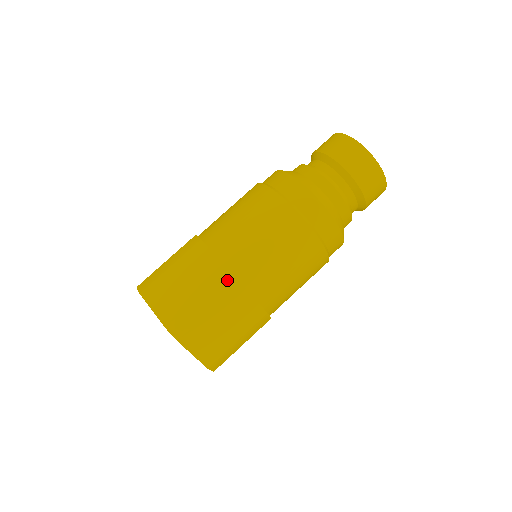
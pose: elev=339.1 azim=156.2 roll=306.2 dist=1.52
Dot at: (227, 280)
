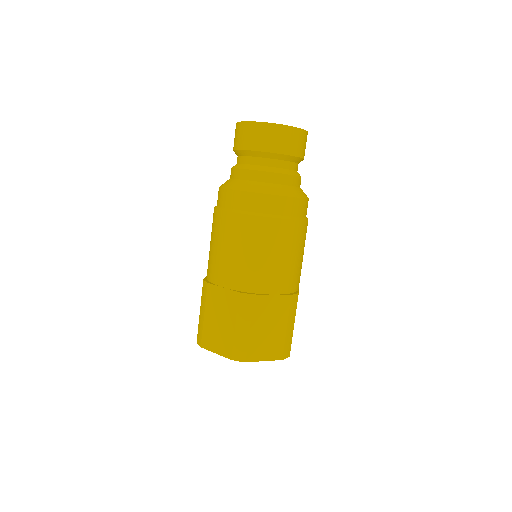
Dot at: (294, 301)
